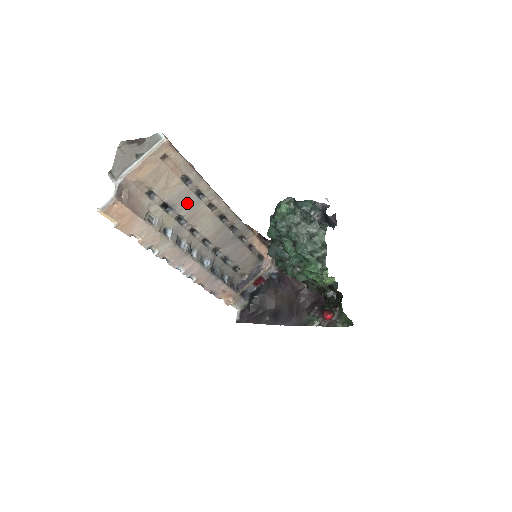
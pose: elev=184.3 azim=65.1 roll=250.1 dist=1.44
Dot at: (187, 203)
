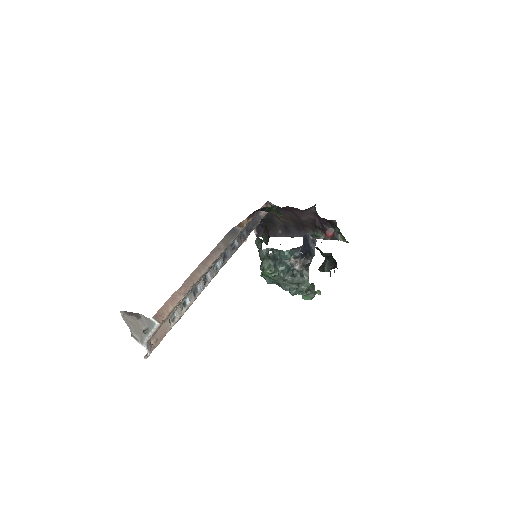
Dot at: (189, 291)
